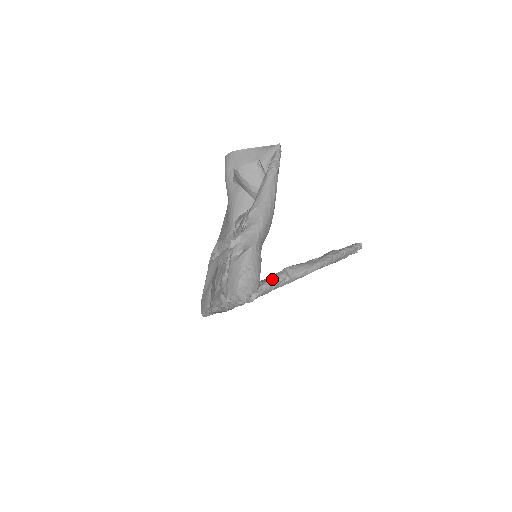
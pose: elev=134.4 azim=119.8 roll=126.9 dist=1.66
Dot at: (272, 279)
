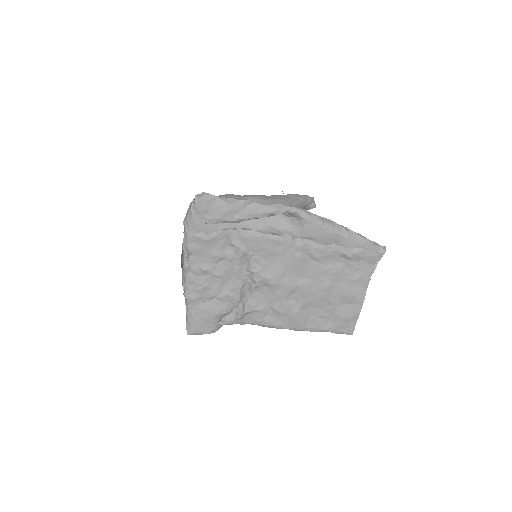
Dot at: (233, 199)
